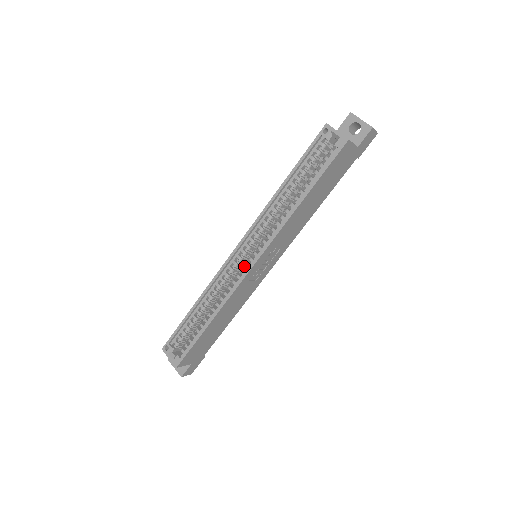
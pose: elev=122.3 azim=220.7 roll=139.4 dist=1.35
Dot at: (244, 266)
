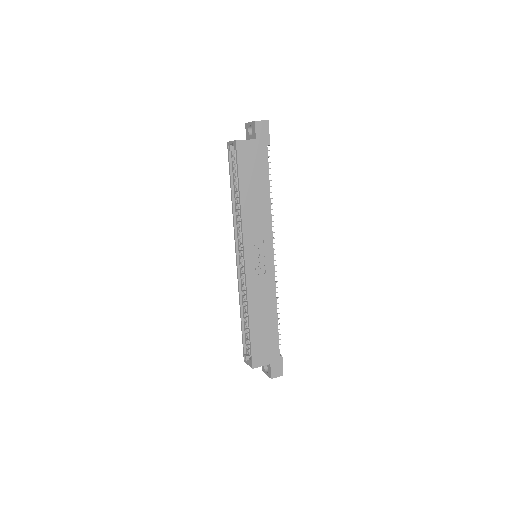
Dot at: occluded
